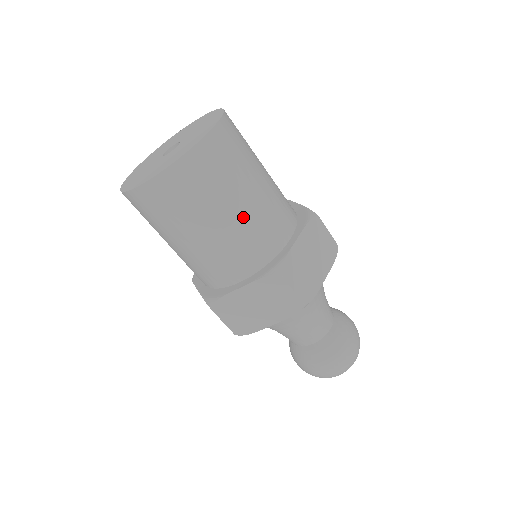
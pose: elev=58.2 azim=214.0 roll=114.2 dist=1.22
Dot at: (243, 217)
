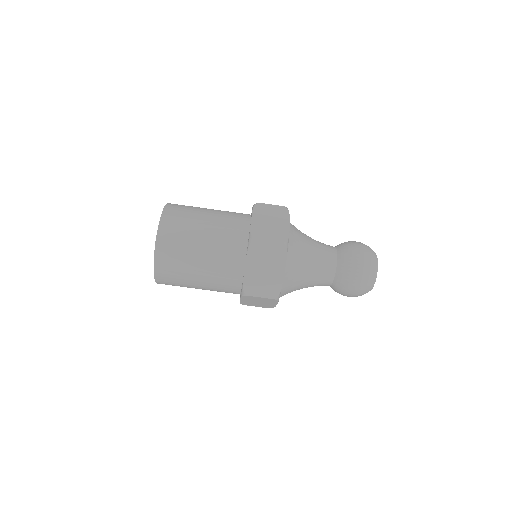
Dot at: (207, 276)
